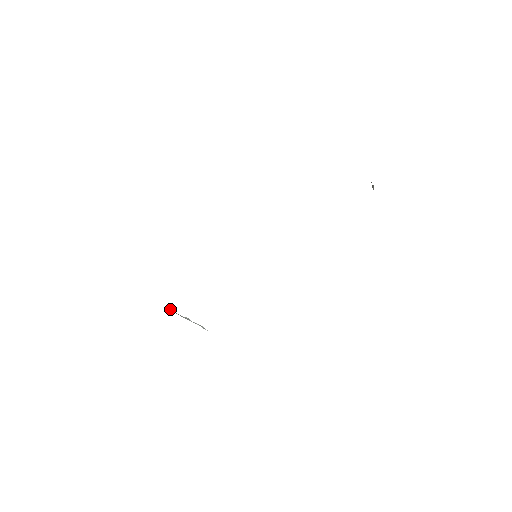
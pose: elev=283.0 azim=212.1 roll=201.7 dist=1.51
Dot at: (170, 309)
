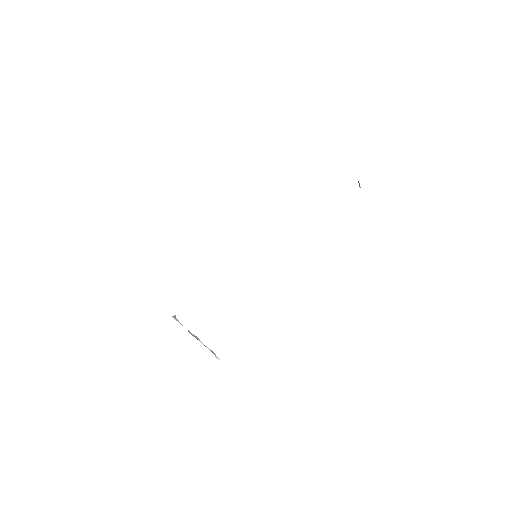
Dot at: (177, 320)
